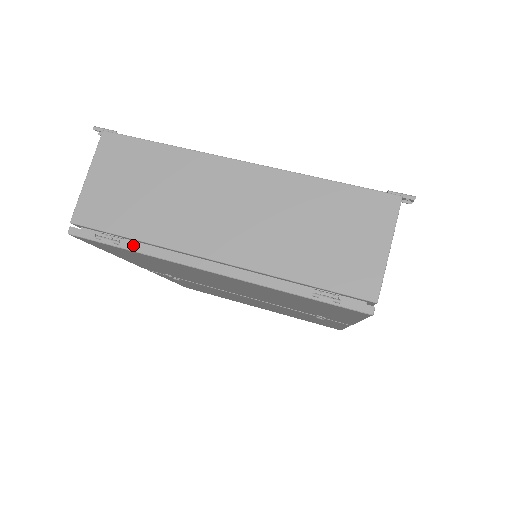
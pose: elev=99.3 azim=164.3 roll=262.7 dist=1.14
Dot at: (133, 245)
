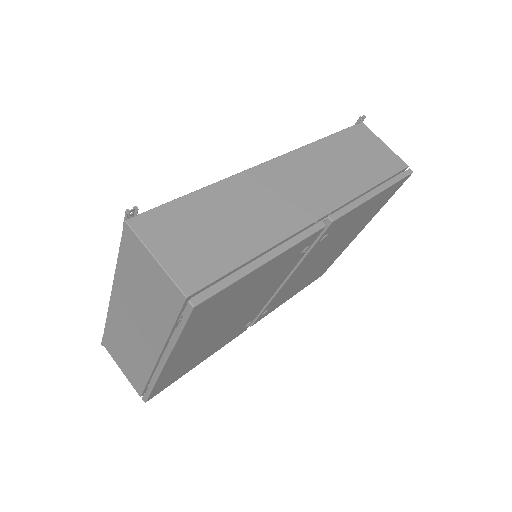
Dot at: (150, 384)
